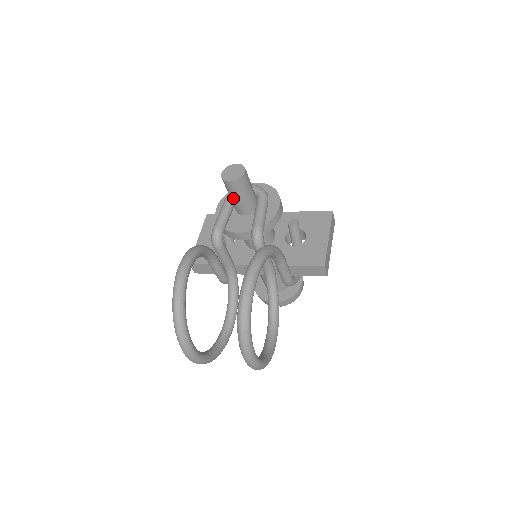
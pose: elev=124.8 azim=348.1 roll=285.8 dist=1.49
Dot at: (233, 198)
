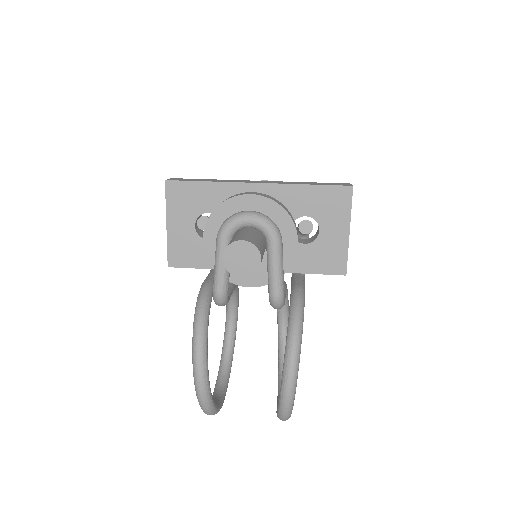
Dot at: occluded
